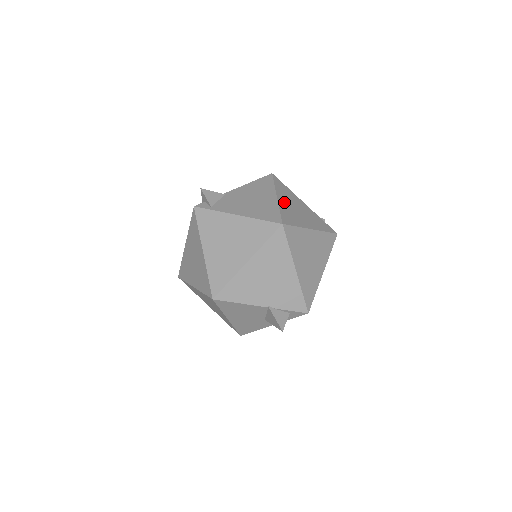
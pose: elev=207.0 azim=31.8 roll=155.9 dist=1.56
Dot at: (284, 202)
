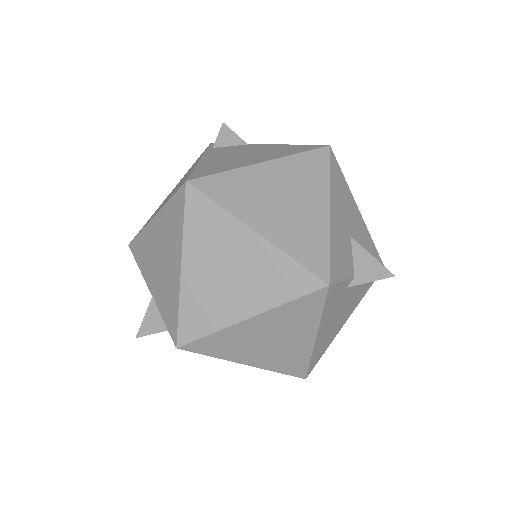
Dot at: (265, 175)
